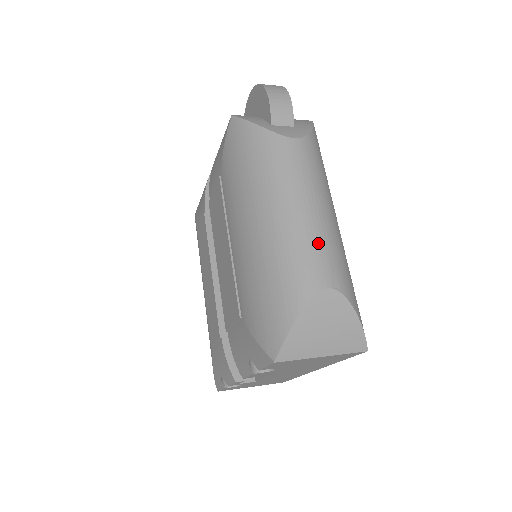
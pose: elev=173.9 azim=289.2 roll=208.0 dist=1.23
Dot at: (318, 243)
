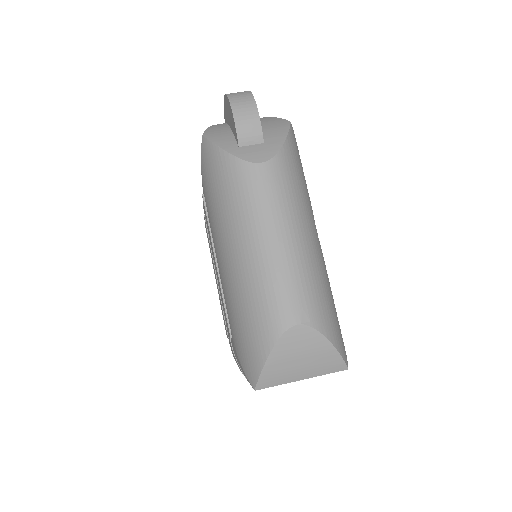
Dot at: (287, 279)
